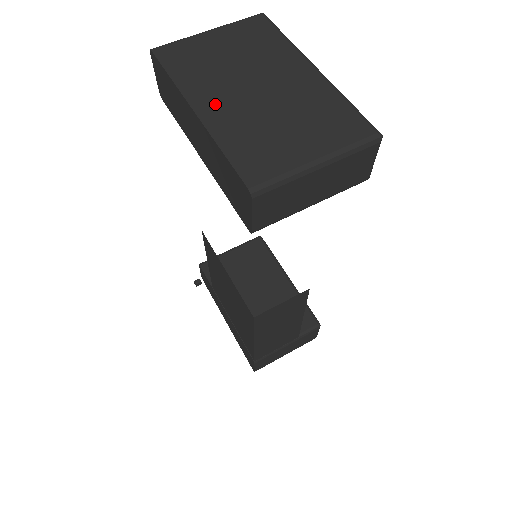
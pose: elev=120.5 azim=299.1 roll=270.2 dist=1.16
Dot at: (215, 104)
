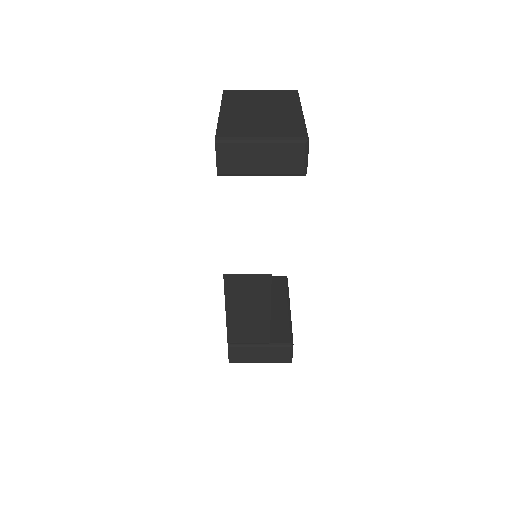
Dot at: (233, 111)
